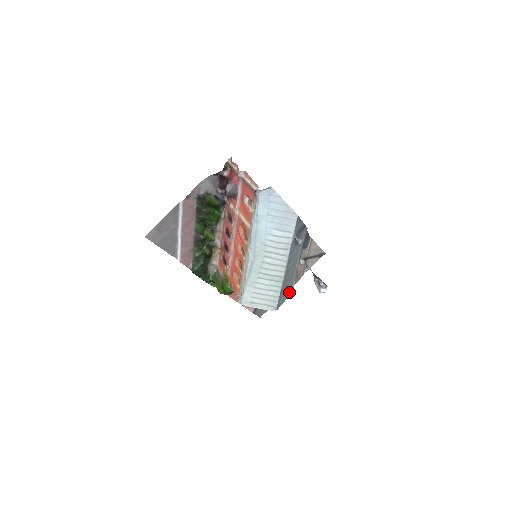
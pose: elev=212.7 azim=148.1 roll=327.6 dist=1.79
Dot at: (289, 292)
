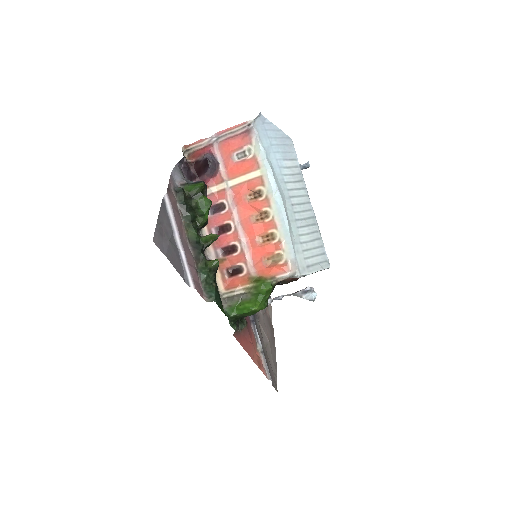
Dot at: occluded
